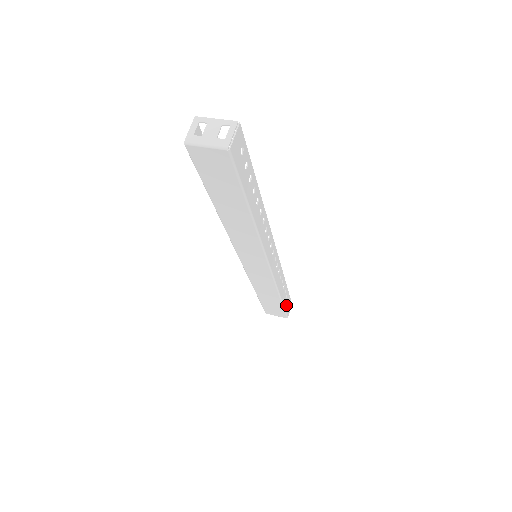
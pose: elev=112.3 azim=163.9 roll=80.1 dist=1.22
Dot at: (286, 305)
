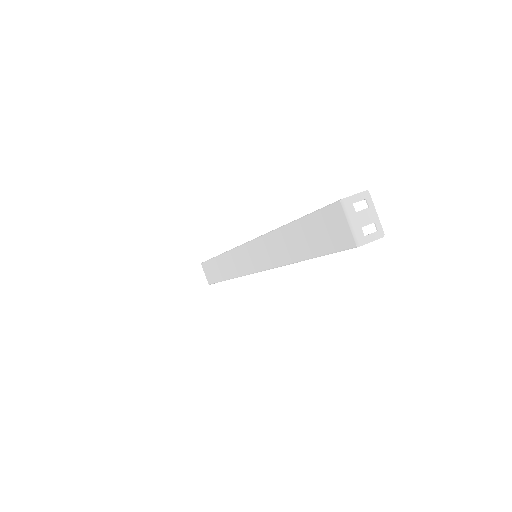
Dot at: occluded
